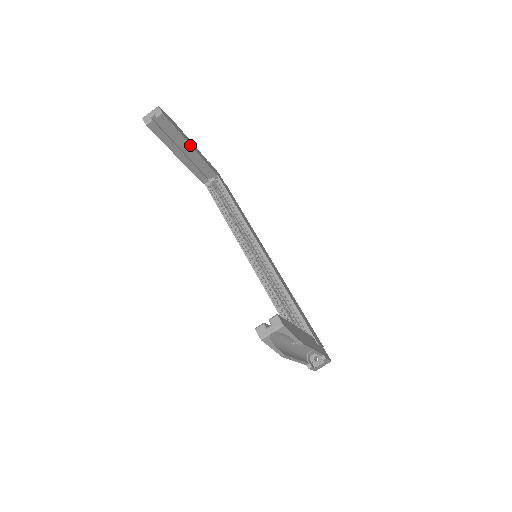
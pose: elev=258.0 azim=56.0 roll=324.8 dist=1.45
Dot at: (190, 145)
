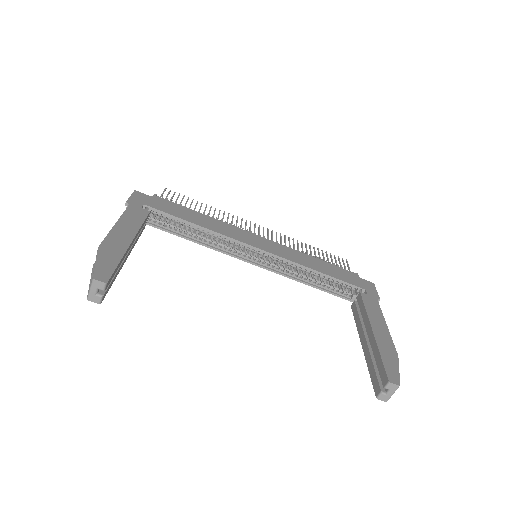
Dot at: (129, 245)
